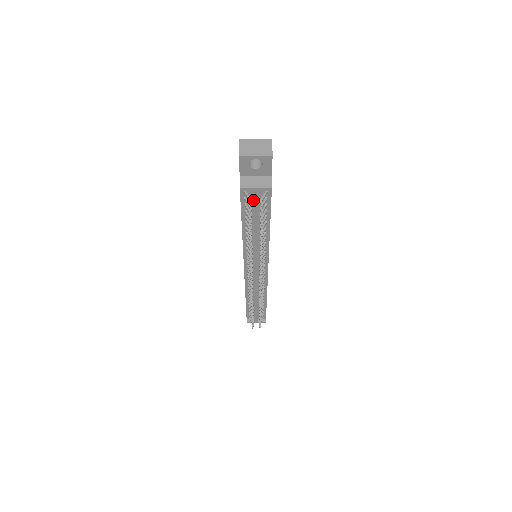
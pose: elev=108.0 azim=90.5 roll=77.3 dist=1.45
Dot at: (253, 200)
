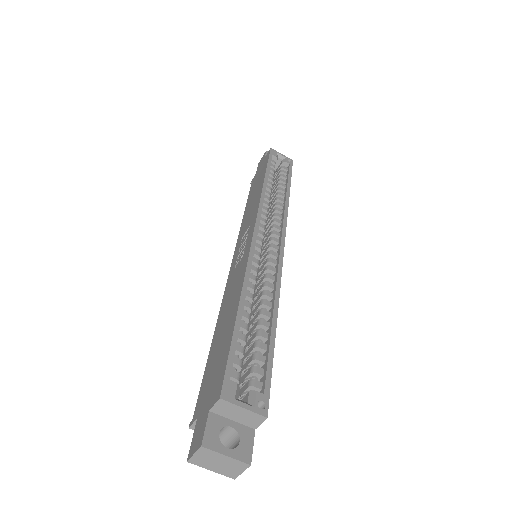
Dot at: occluded
